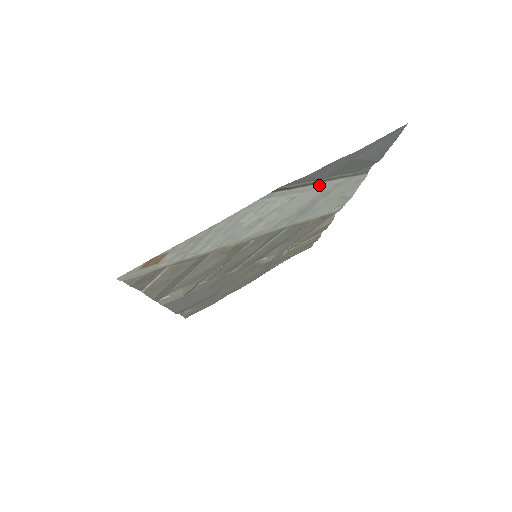
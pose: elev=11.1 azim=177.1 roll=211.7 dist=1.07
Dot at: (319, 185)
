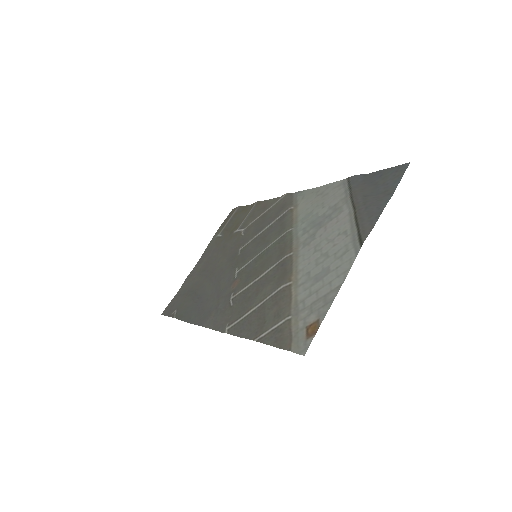
Dot at: (351, 214)
